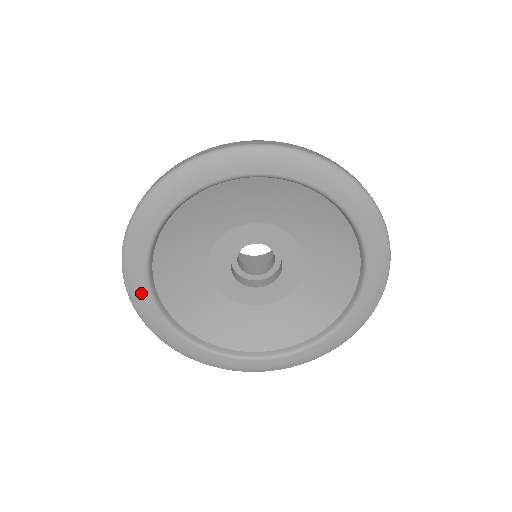
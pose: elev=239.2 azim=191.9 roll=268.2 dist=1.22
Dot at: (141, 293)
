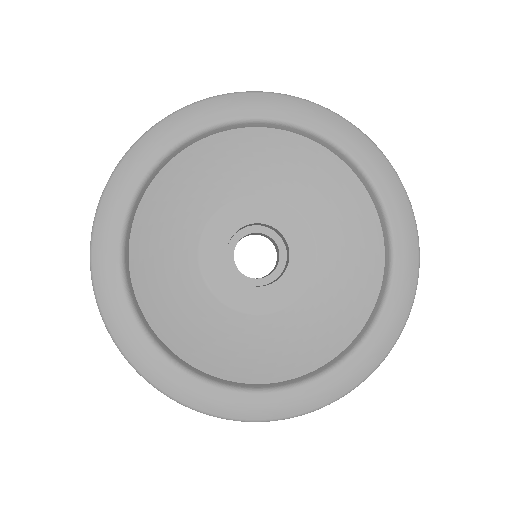
Dot at: (124, 322)
